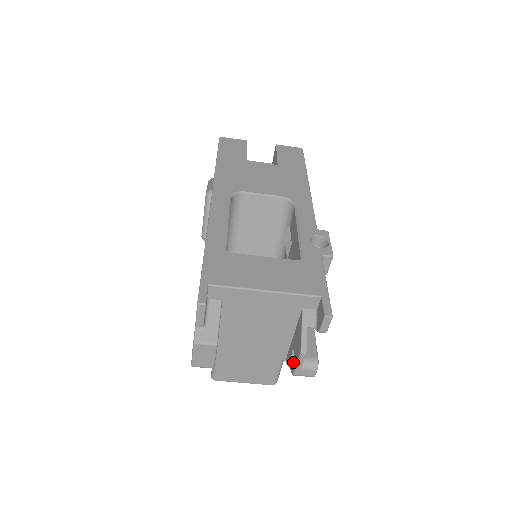
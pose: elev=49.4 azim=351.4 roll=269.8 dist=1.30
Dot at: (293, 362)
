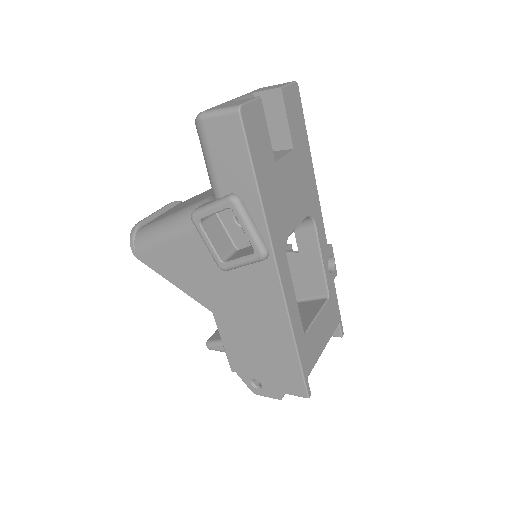
Dot at: occluded
